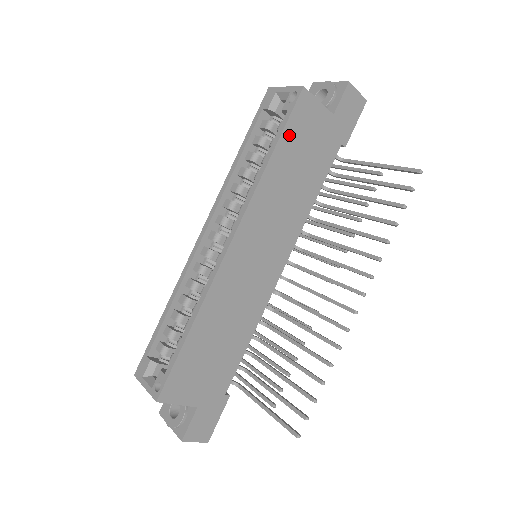
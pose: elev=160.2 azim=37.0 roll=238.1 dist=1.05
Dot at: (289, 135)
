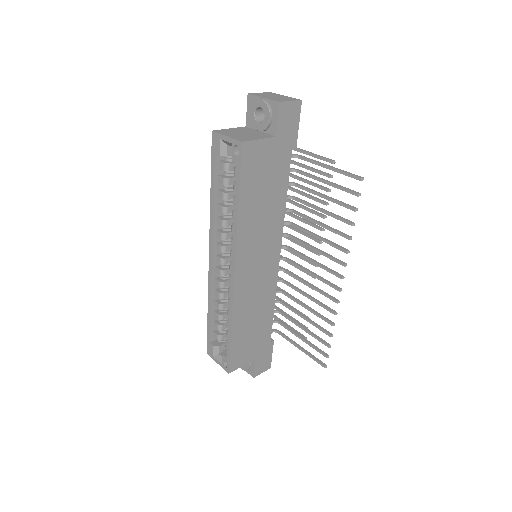
Dot at: (246, 182)
